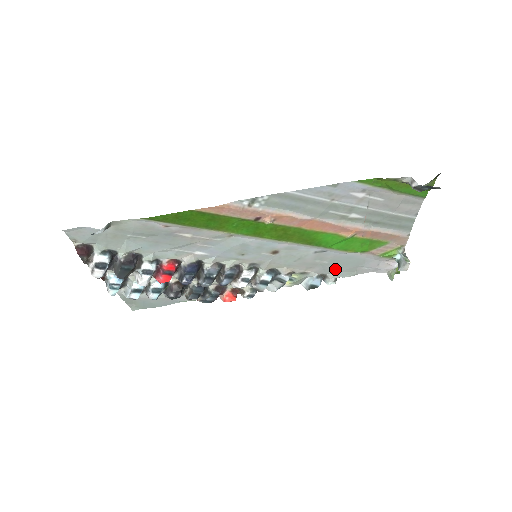
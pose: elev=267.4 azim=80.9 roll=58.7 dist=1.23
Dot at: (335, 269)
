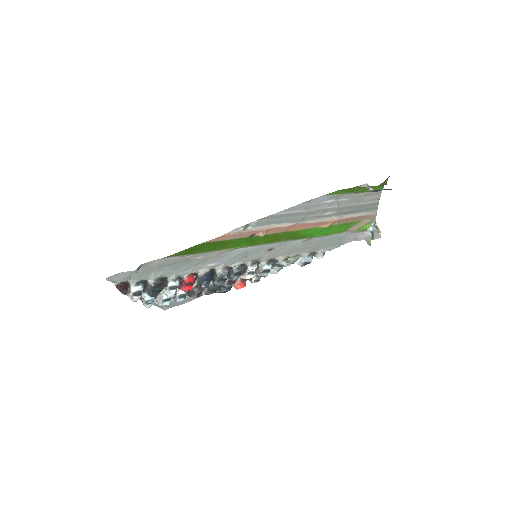
Dot at: (322, 247)
